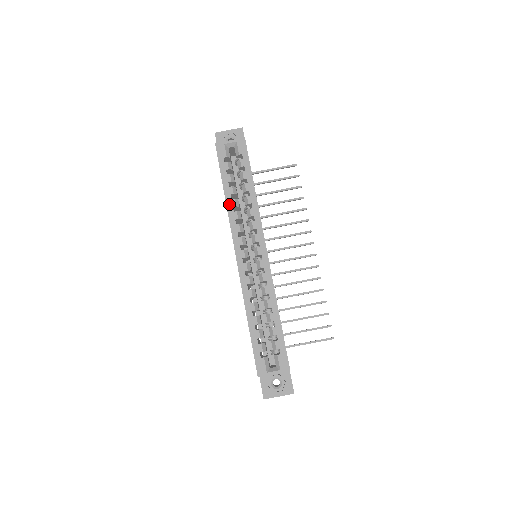
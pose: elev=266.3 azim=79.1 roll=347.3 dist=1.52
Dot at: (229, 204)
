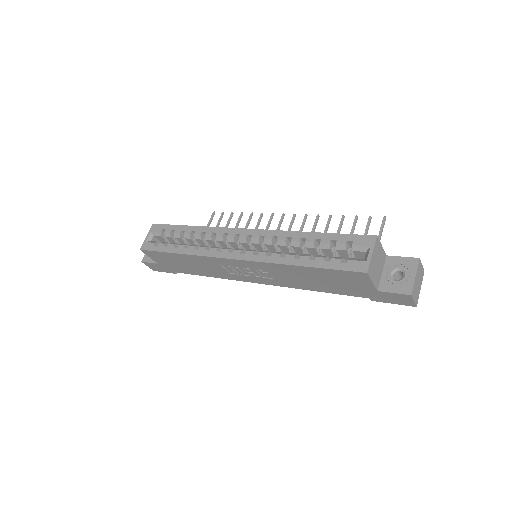
Dot at: (189, 252)
